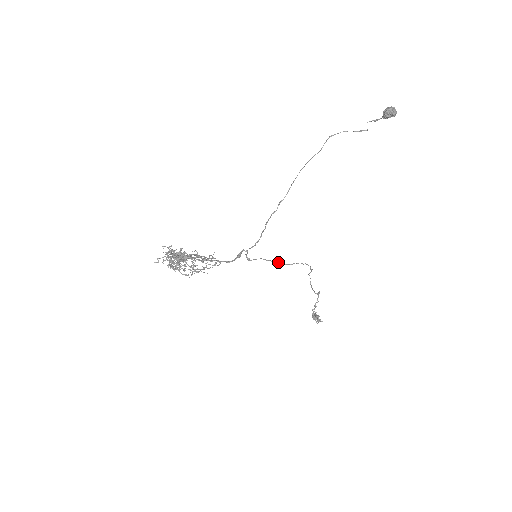
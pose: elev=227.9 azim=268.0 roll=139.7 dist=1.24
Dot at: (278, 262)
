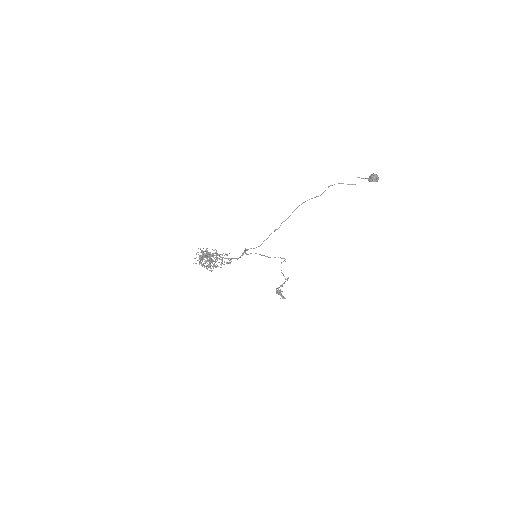
Dot at: (265, 256)
